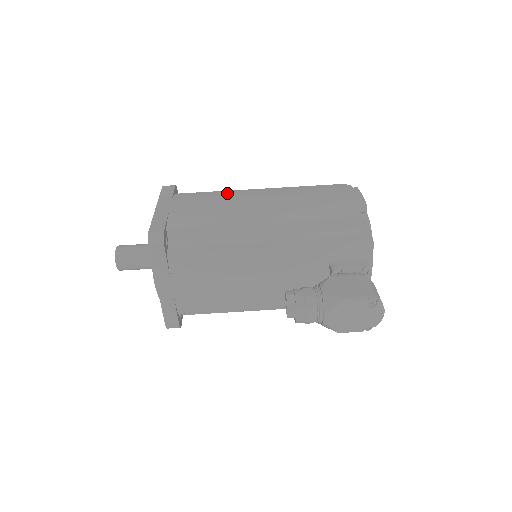
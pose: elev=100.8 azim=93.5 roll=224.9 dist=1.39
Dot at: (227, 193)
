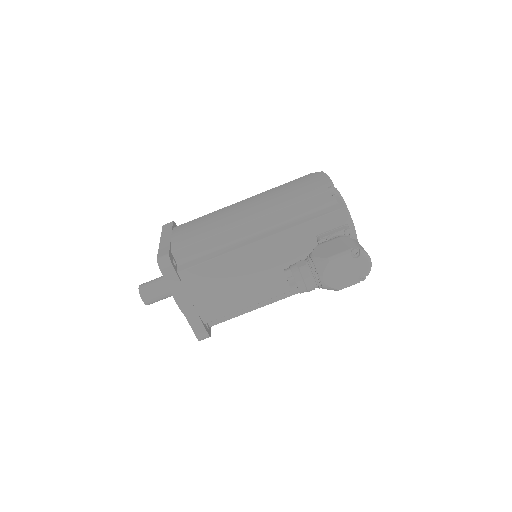
Dot at: (216, 212)
